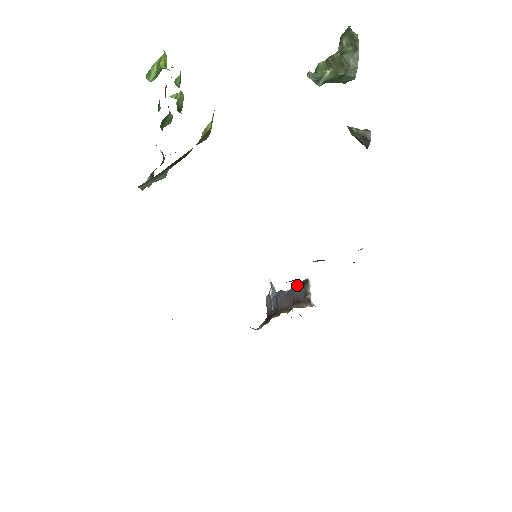
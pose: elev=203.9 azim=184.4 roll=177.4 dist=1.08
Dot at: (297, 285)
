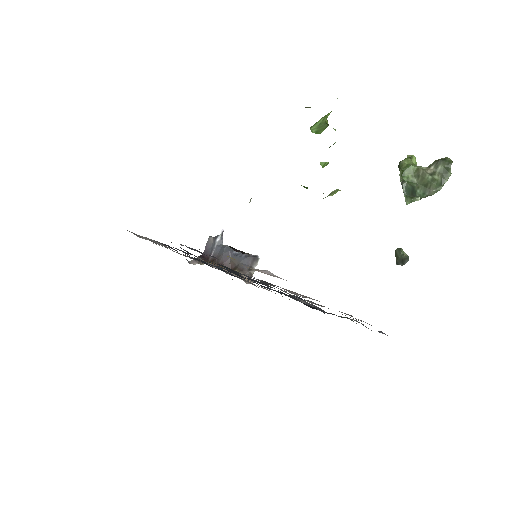
Dot at: (247, 254)
